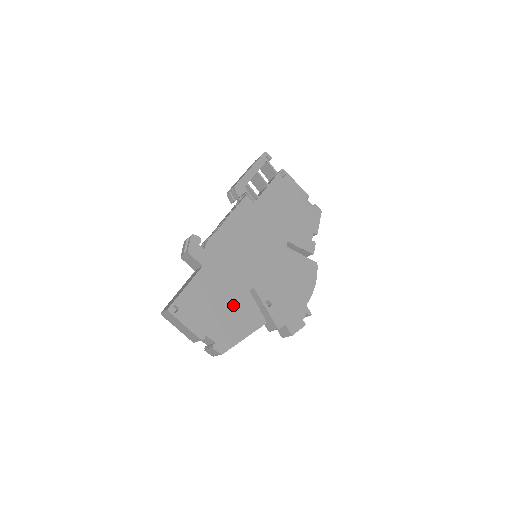
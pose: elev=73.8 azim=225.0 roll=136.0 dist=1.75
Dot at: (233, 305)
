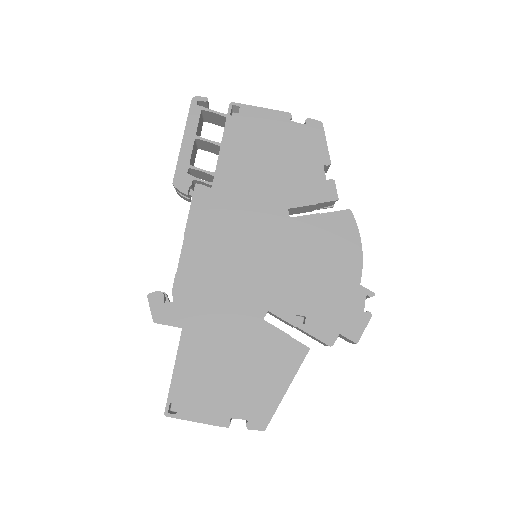
Dot at: (249, 354)
